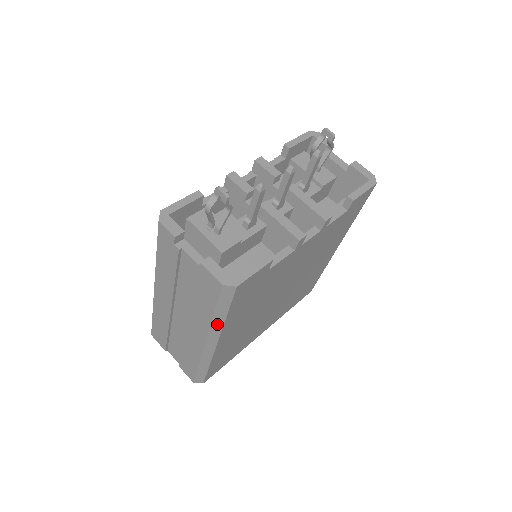
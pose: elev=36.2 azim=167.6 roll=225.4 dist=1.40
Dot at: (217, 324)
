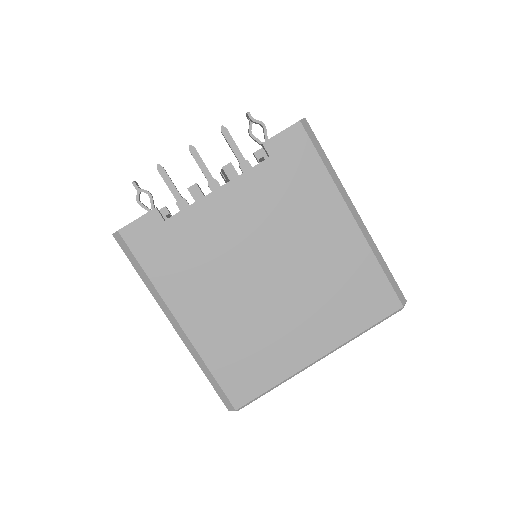
Dot at: (153, 290)
